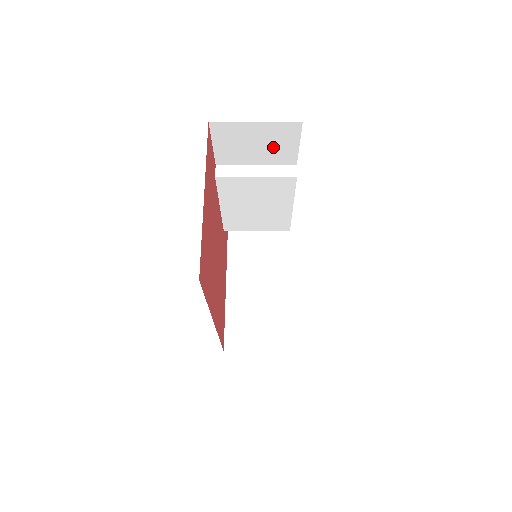
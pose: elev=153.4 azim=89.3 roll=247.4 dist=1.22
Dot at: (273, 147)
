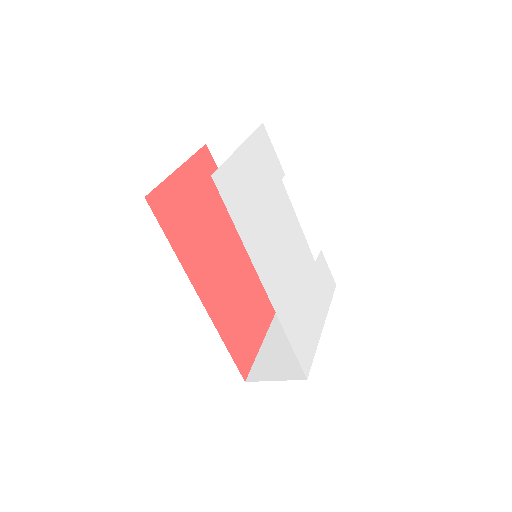
Dot at: occluded
